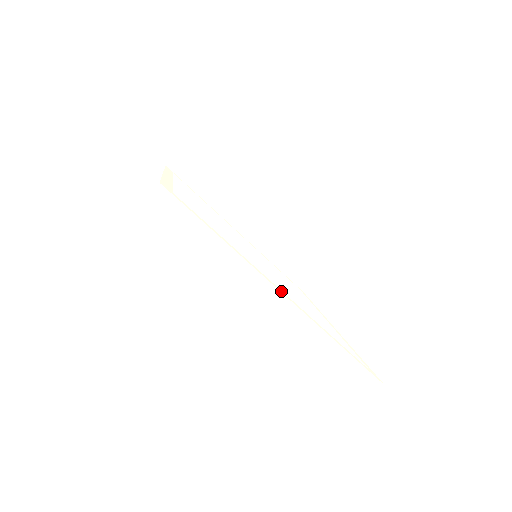
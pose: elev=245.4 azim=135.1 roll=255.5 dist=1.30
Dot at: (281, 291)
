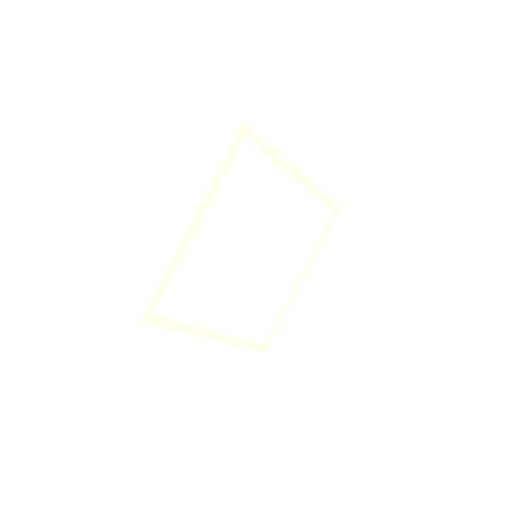
Dot at: (214, 336)
